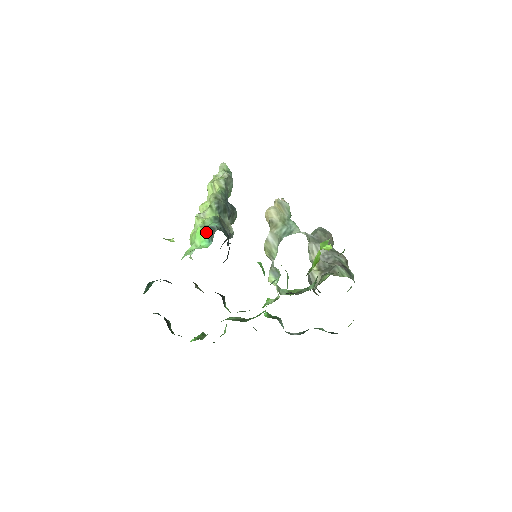
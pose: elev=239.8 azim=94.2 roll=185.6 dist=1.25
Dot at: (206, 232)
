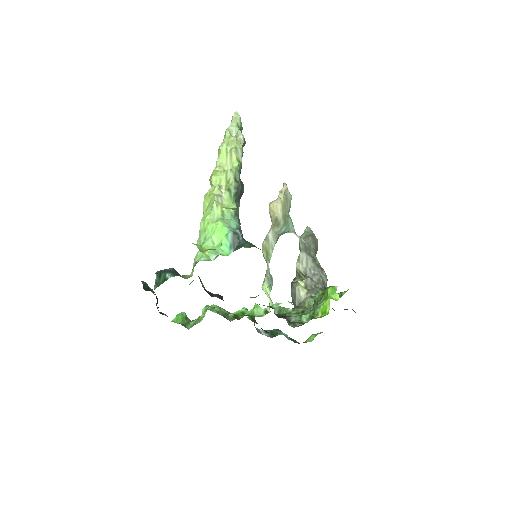
Dot at: (229, 236)
